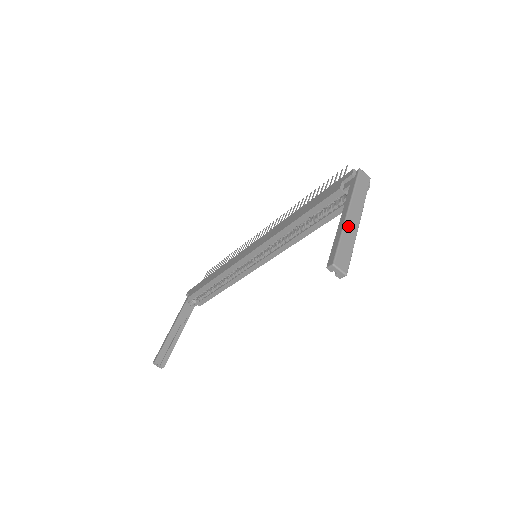
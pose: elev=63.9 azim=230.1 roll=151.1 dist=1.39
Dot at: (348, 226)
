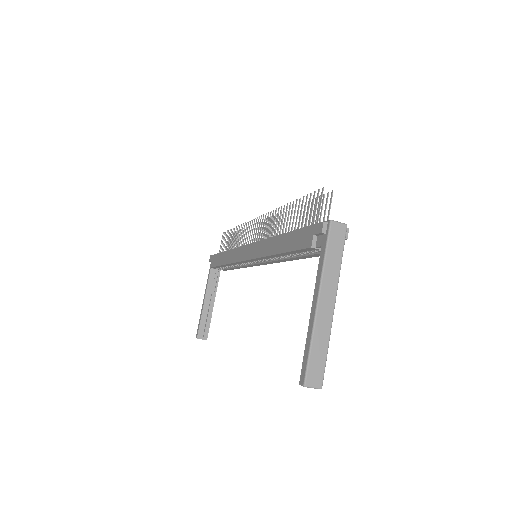
Dot at: (319, 323)
